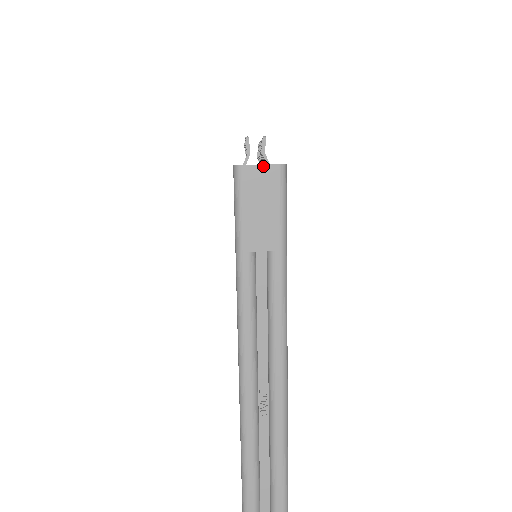
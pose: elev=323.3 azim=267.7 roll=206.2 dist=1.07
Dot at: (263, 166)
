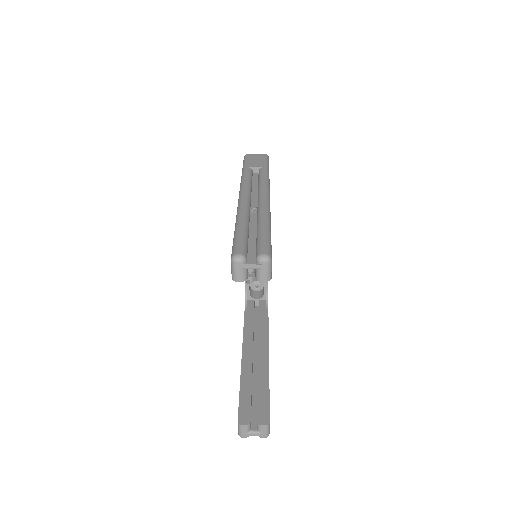
Dot at: (258, 154)
